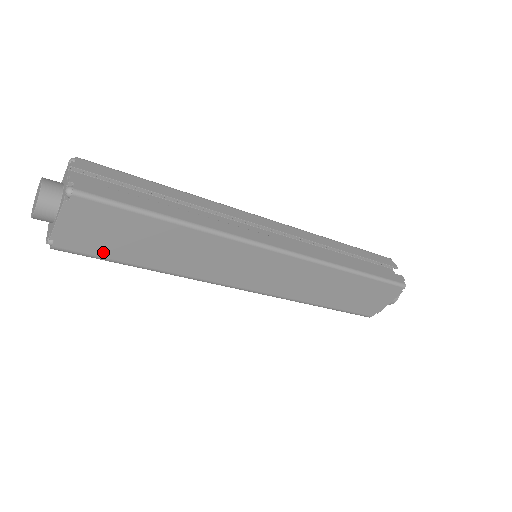
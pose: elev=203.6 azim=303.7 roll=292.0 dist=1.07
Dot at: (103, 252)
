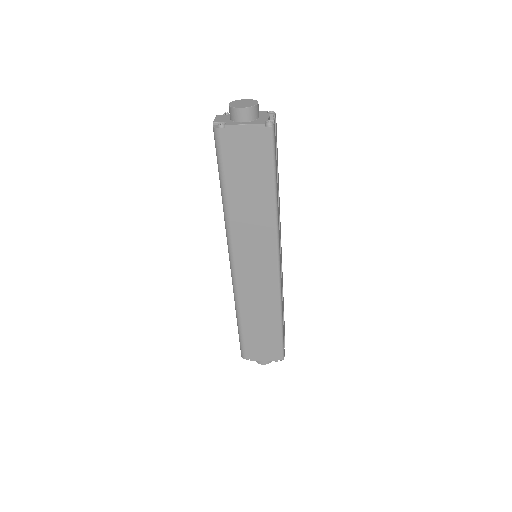
Dot at: (228, 162)
